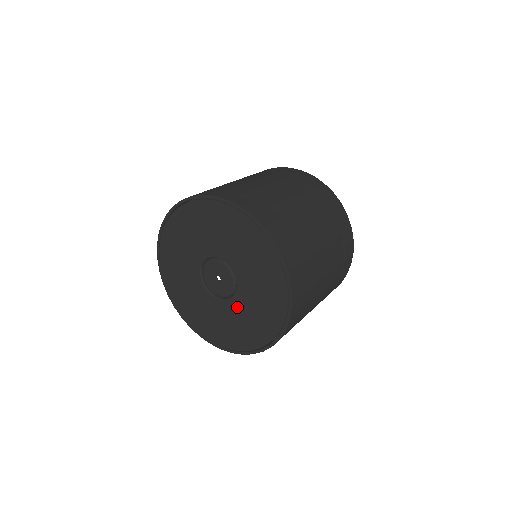
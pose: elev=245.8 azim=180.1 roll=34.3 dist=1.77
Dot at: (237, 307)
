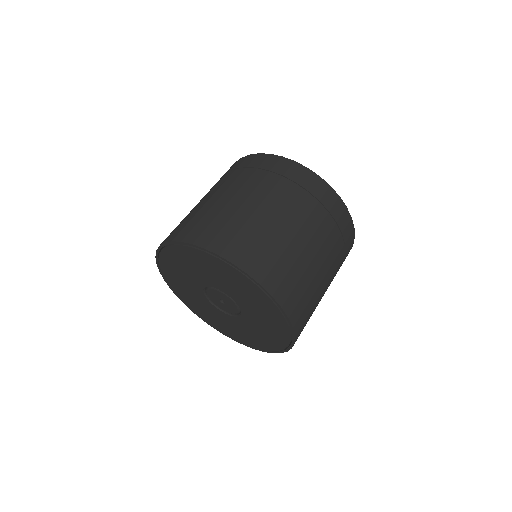
Dot at: (225, 317)
